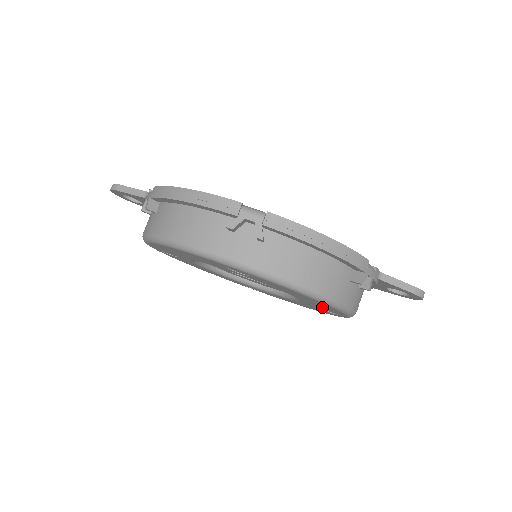
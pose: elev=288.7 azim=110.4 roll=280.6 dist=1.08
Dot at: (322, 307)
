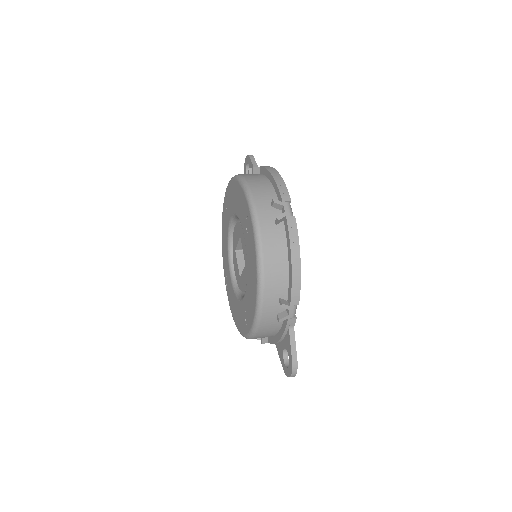
Dot at: (249, 305)
